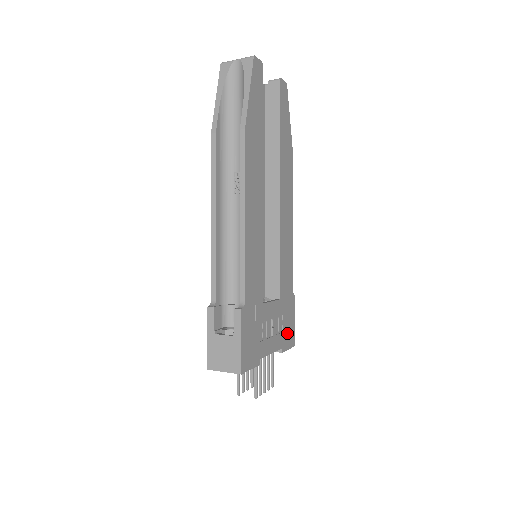
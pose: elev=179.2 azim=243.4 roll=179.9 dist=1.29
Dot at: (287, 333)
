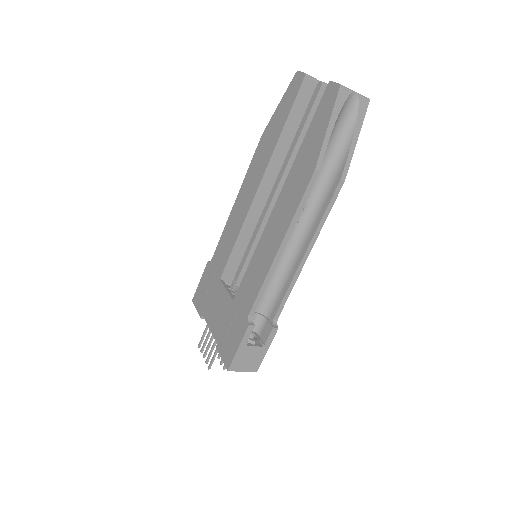
Dot at: occluded
